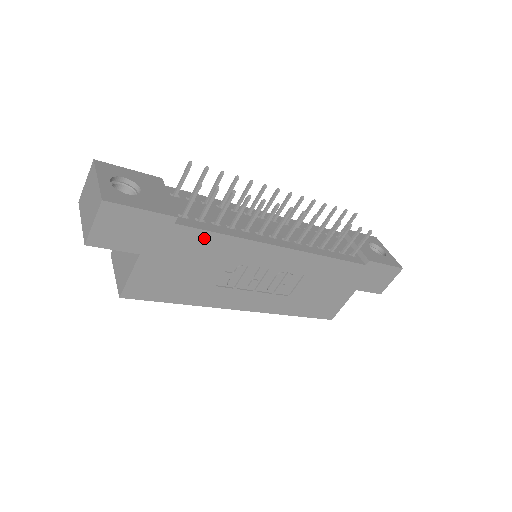
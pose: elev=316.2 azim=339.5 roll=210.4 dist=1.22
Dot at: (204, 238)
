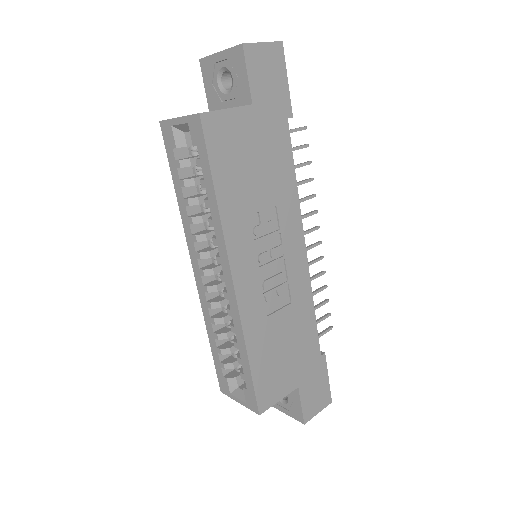
Dot at: (286, 158)
